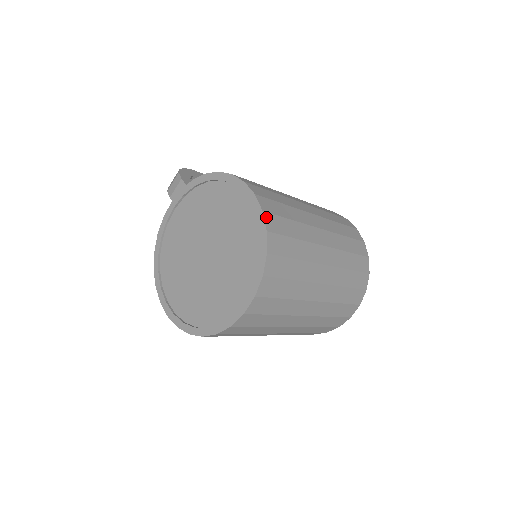
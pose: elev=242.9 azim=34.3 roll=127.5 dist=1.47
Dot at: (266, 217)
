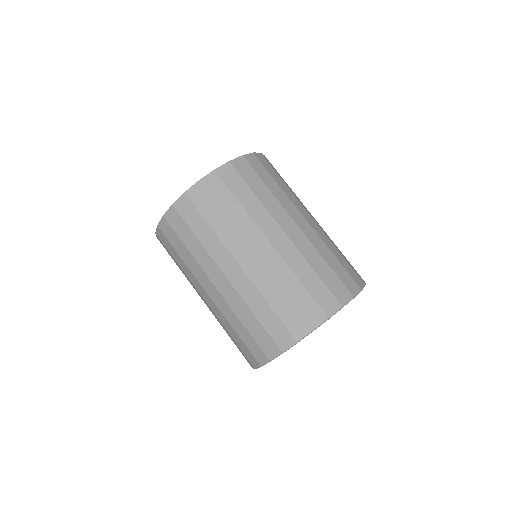
Dot at: (260, 155)
